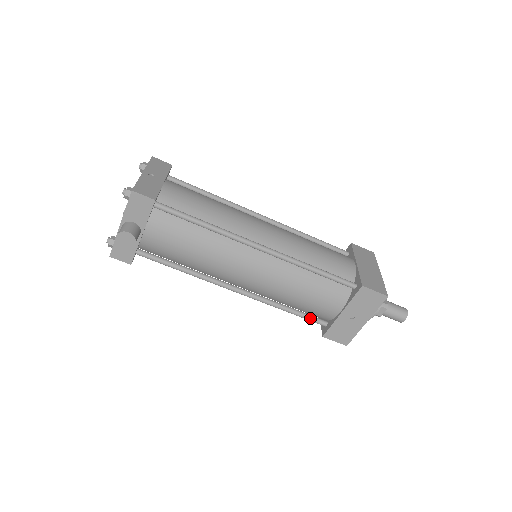
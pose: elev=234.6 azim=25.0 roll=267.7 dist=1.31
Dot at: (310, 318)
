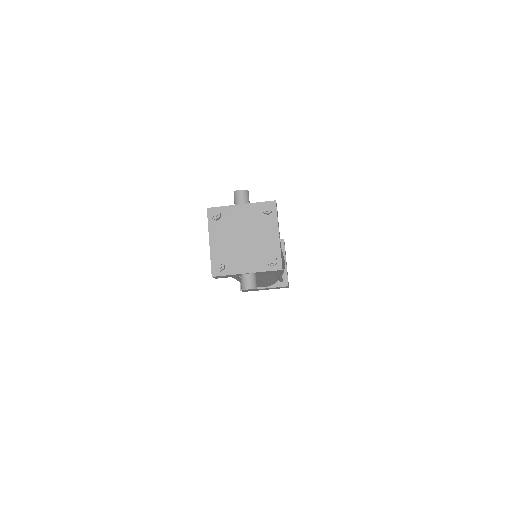
Dot at: occluded
